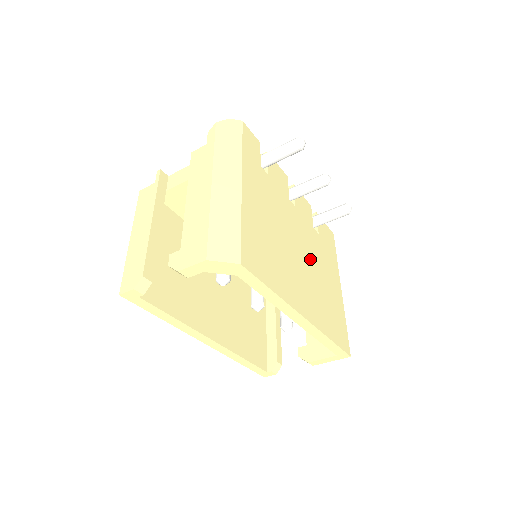
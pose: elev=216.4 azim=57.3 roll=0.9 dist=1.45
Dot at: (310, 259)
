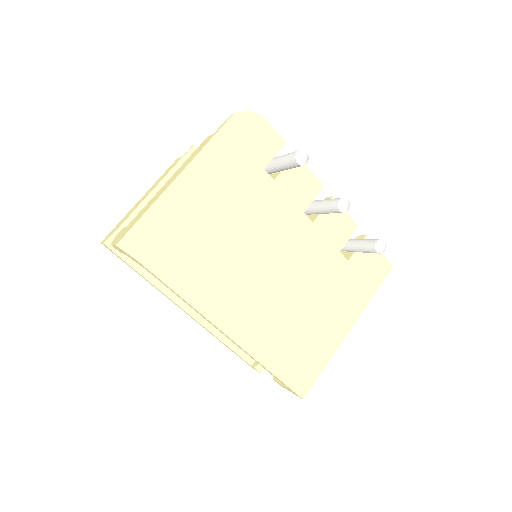
Dot at: (297, 283)
